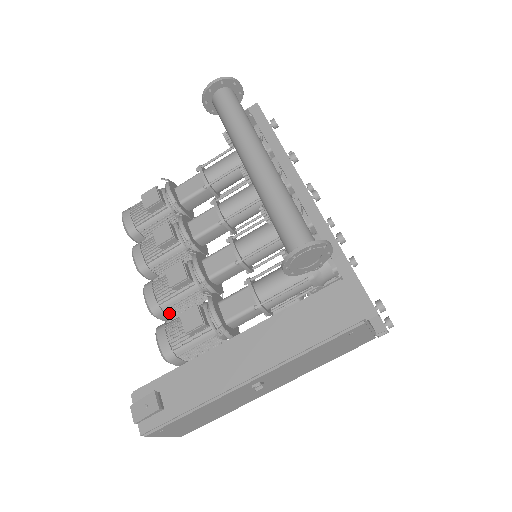
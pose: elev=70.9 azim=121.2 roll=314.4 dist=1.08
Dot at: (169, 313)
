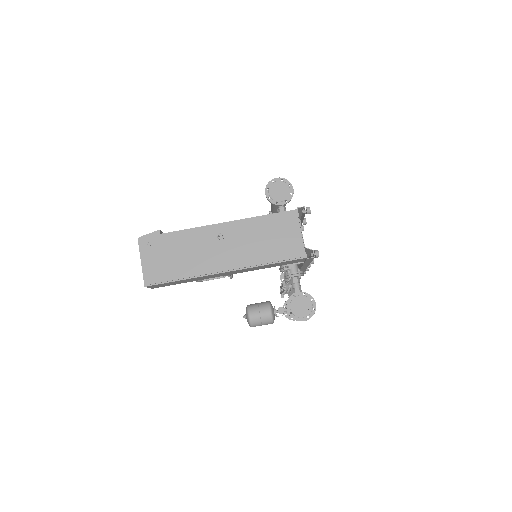
Dot at: occluded
